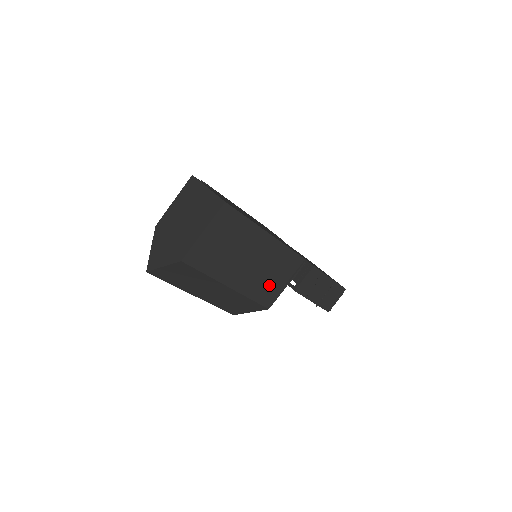
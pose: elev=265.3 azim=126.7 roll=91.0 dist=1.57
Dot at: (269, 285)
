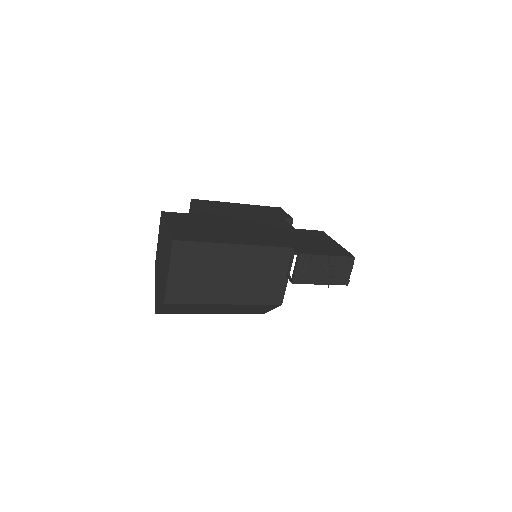
Dot at: (268, 286)
